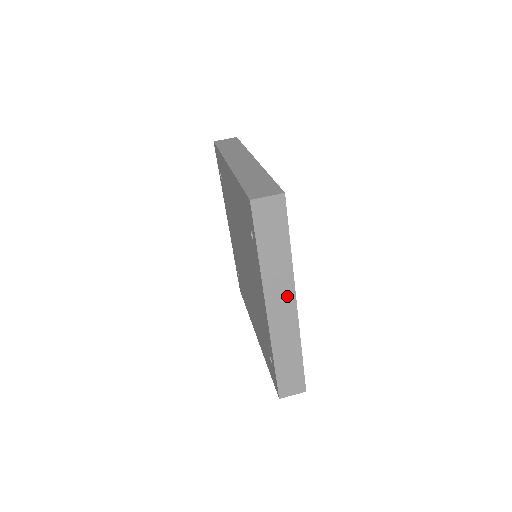
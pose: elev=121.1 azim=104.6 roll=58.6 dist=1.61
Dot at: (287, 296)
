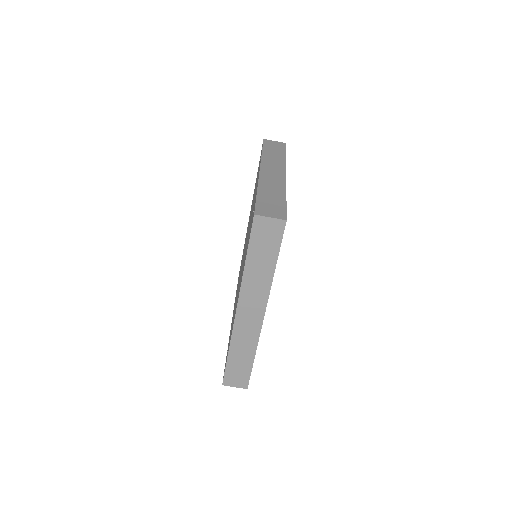
Dot at: occluded
